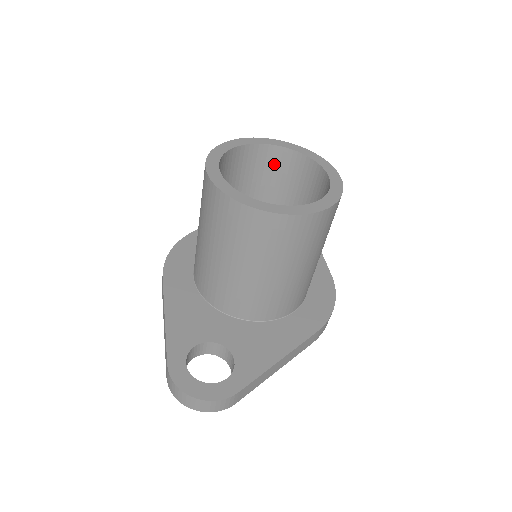
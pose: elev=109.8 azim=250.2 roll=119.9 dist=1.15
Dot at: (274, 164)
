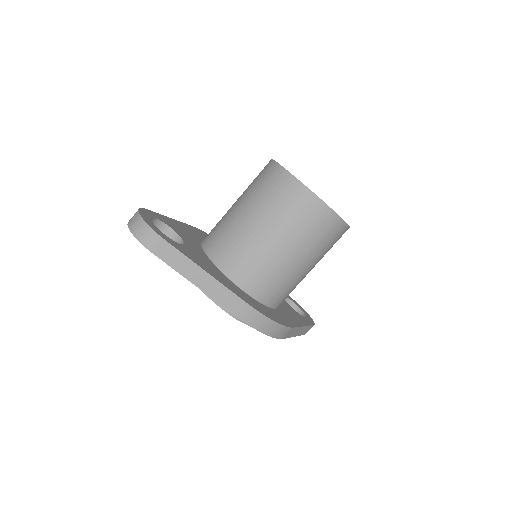
Dot at: occluded
